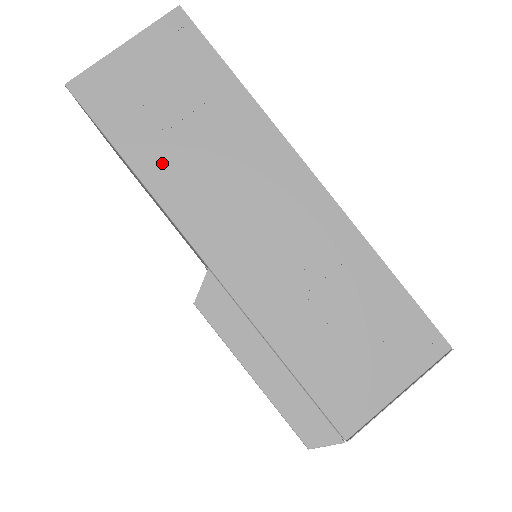
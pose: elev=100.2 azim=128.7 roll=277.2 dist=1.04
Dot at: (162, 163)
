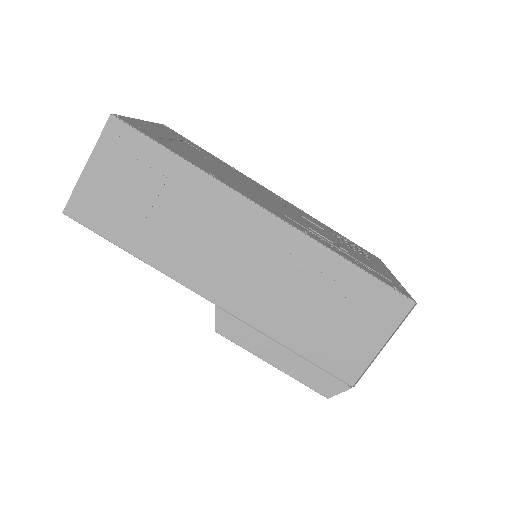
Dot at: (153, 244)
